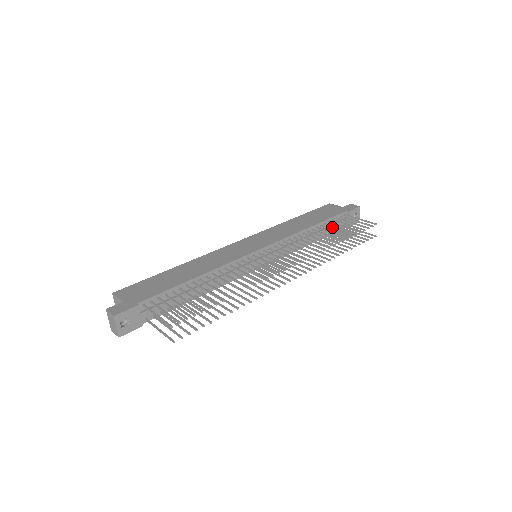
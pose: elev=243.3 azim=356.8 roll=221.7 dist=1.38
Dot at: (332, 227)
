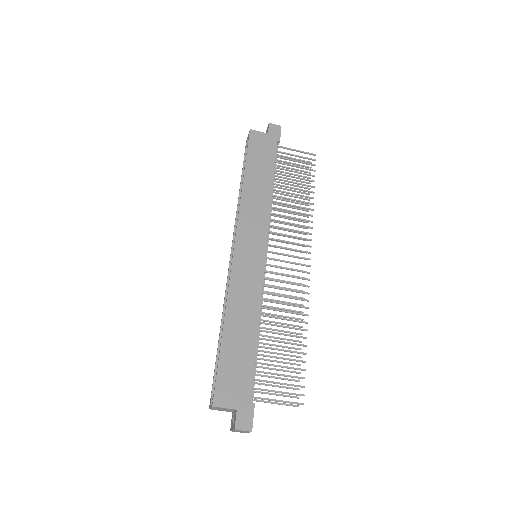
Dot at: (275, 169)
